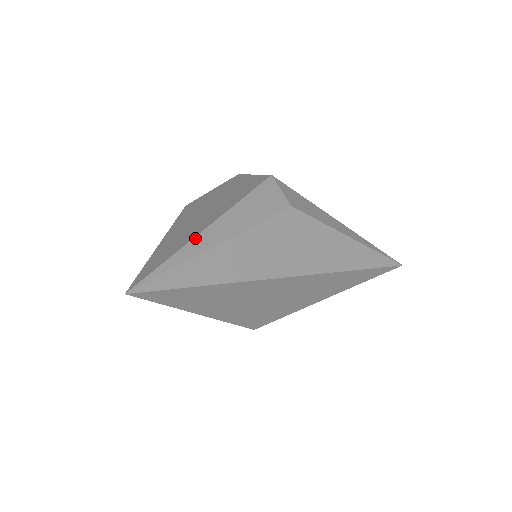
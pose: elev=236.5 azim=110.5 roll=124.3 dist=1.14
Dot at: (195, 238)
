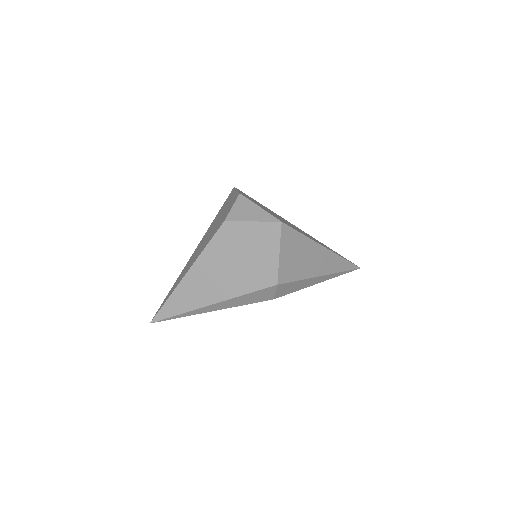
Dot at: (197, 310)
